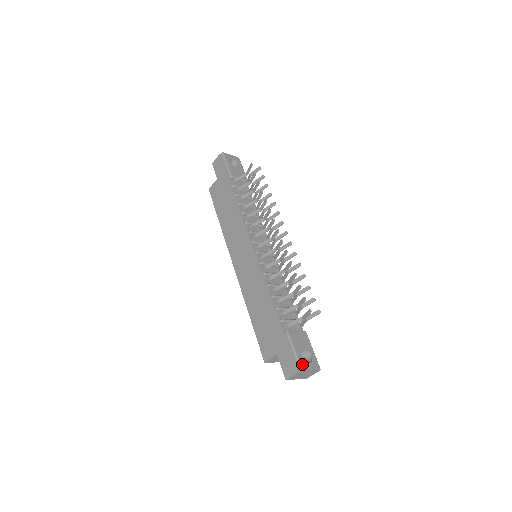
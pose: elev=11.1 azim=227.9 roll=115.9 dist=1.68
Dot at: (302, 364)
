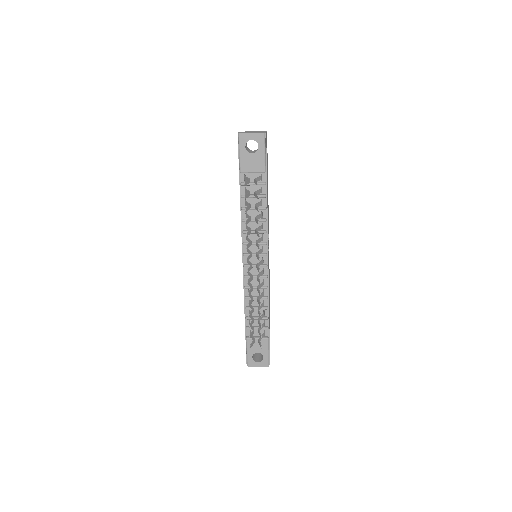
Dot at: (250, 362)
